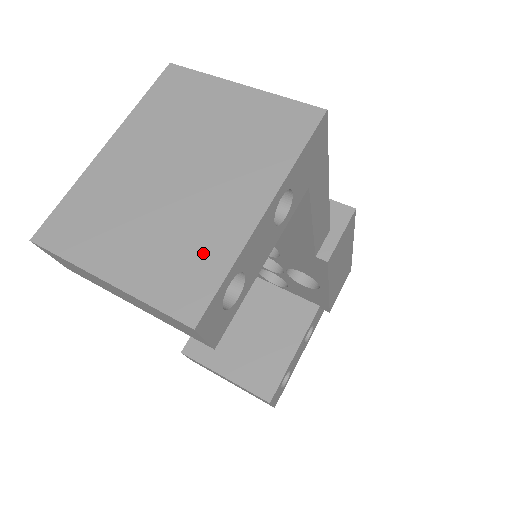
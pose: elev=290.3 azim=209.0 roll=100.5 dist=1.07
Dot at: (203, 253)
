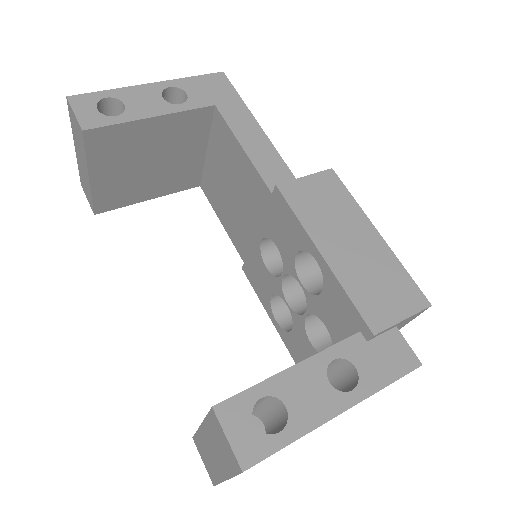
Dot at: occluded
